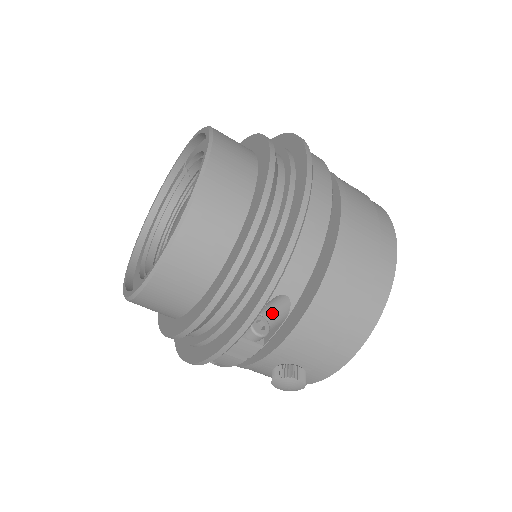
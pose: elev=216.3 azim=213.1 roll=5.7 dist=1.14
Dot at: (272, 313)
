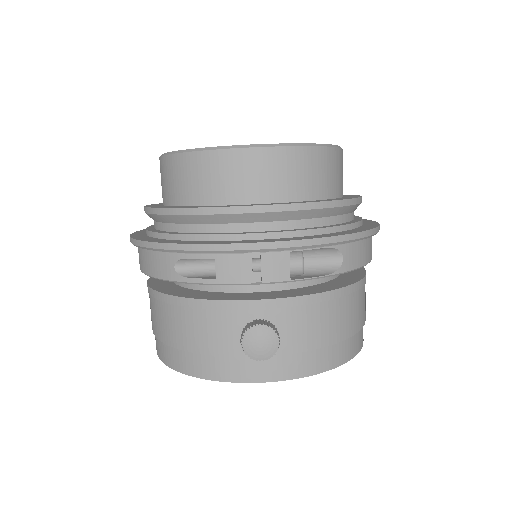
Dot at: (311, 266)
